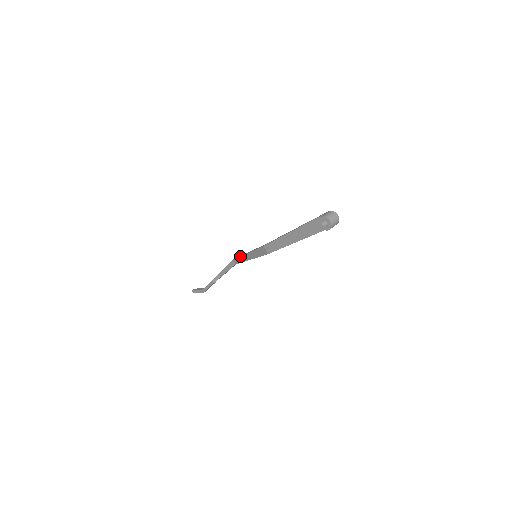
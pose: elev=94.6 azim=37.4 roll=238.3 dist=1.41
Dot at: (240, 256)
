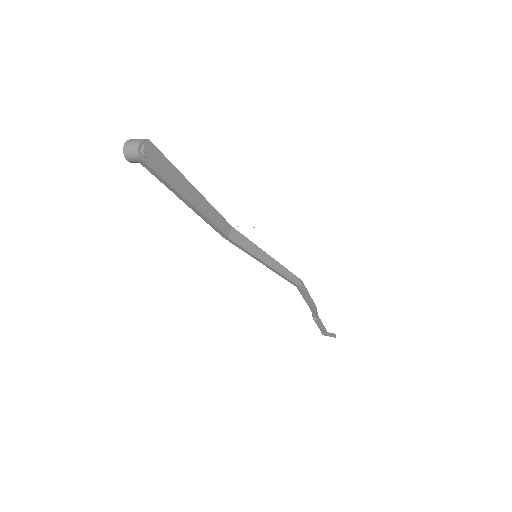
Dot at: occluded
